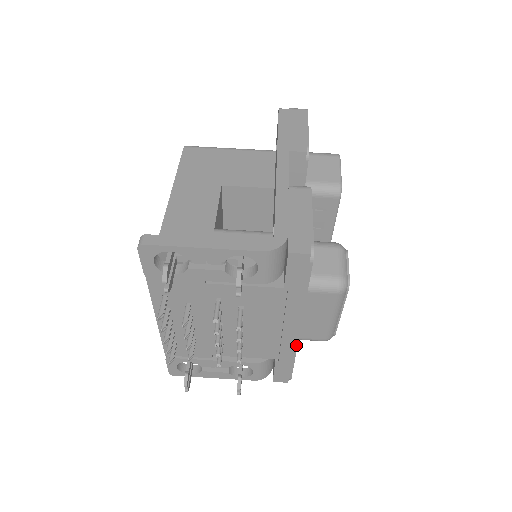
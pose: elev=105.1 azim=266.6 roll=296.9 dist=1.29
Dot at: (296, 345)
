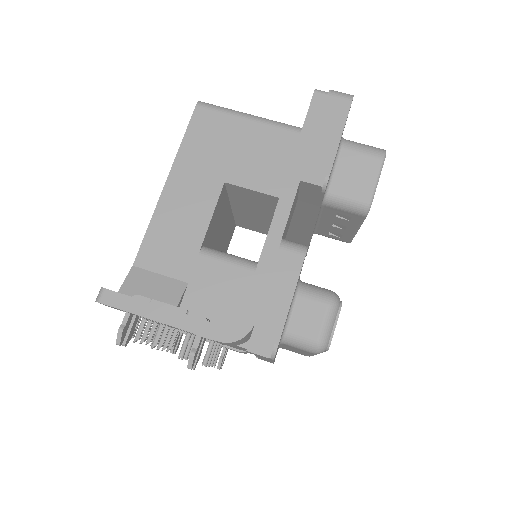
Dot at: occluded
